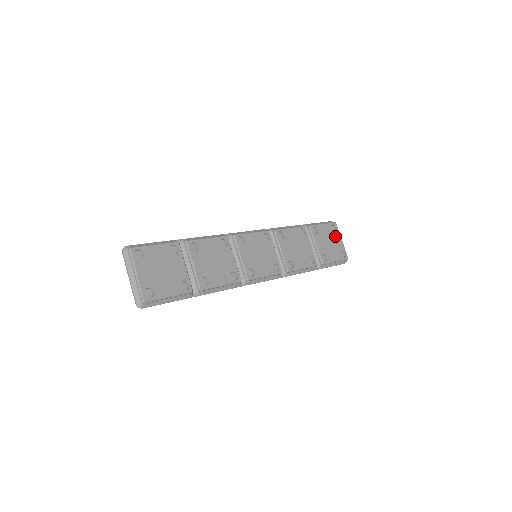
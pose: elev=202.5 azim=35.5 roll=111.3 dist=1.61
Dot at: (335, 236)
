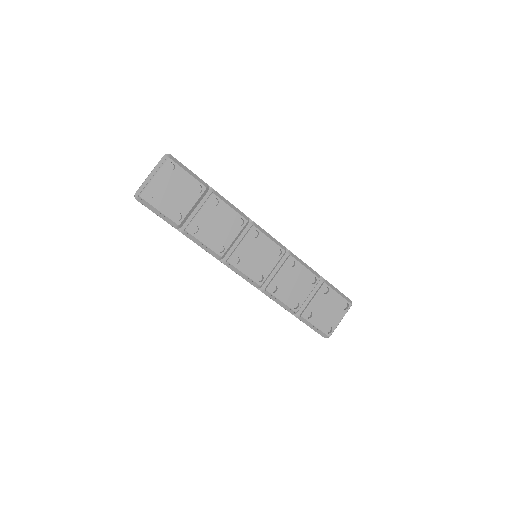
Dot at: (338, 312)
